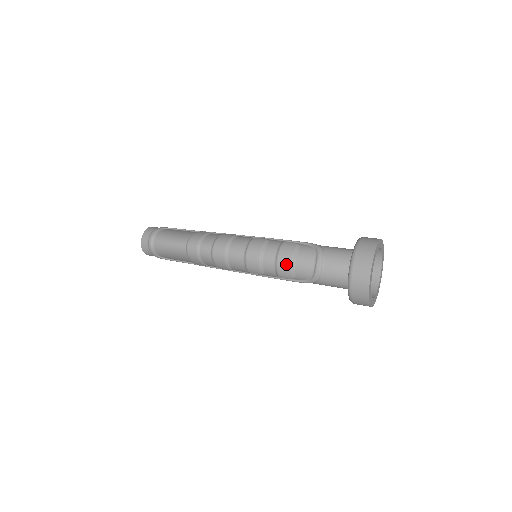
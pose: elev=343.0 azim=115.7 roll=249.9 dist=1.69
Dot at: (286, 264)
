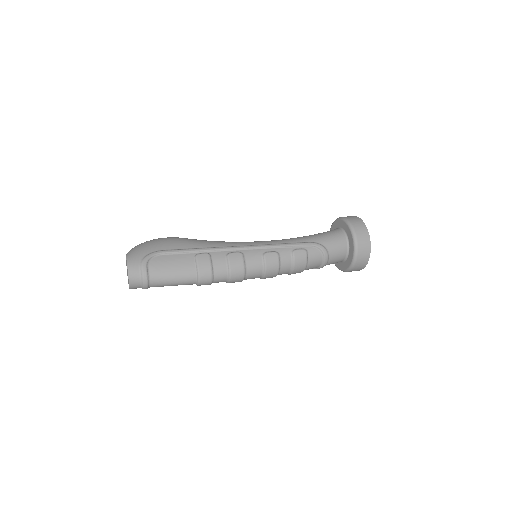
Dot at: (300, 271)
